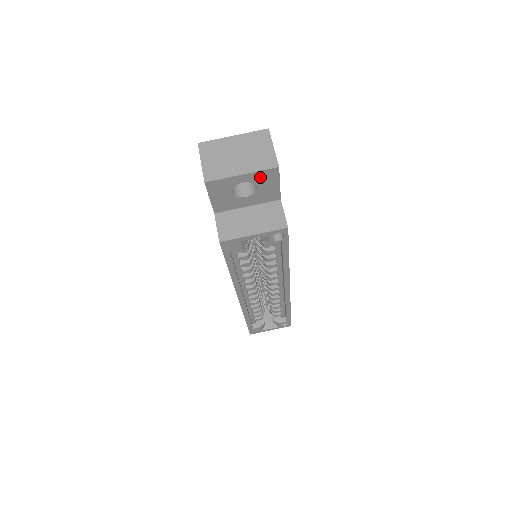
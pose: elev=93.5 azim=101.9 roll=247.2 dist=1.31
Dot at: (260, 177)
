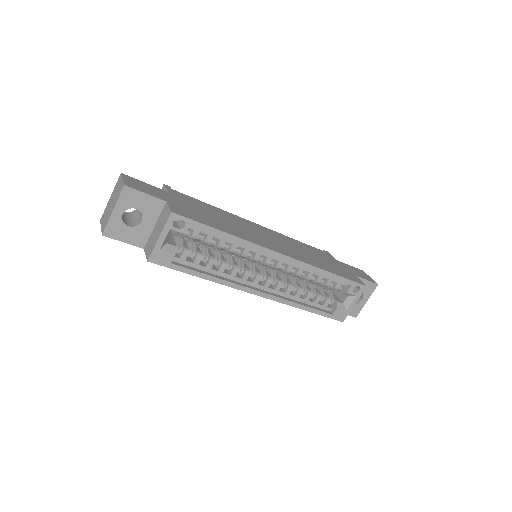
Dot at: (126, 201)
